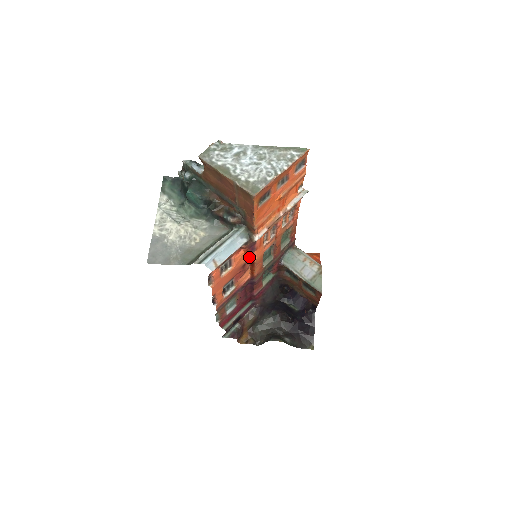
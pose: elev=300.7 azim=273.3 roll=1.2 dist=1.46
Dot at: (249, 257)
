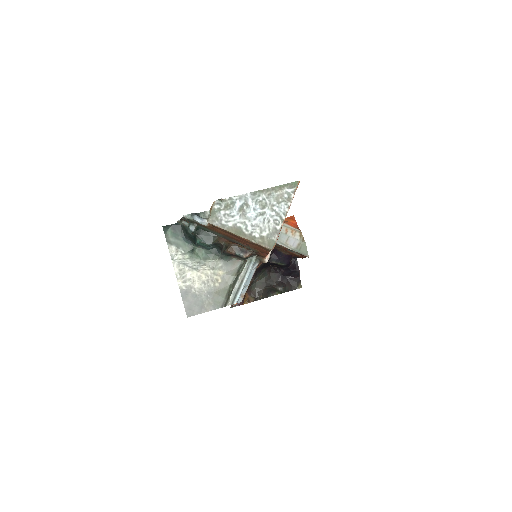
Dot at: occluded
